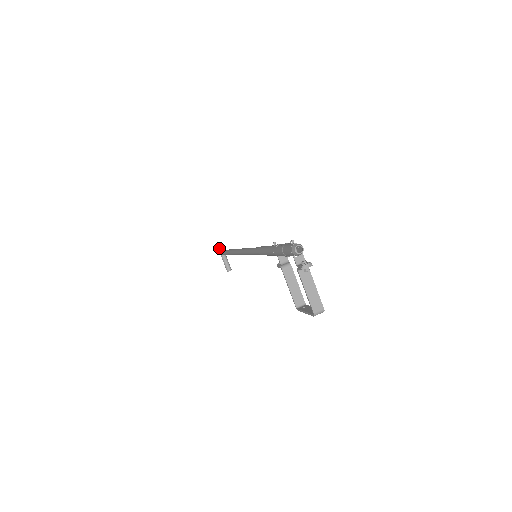
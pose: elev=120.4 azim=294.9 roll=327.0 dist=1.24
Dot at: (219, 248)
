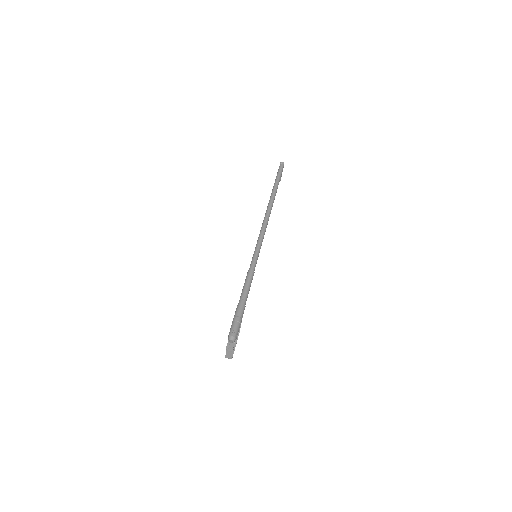
Dot at: occluded
